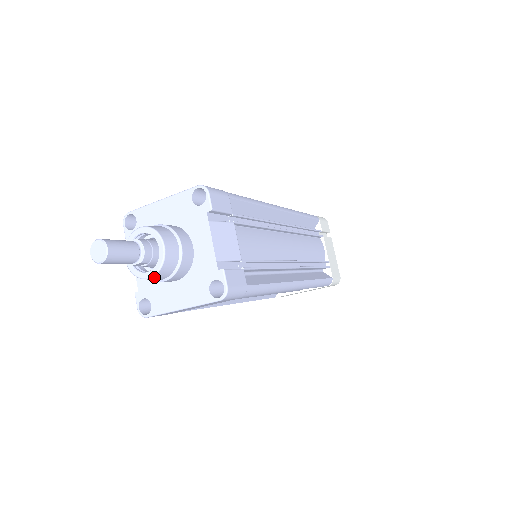
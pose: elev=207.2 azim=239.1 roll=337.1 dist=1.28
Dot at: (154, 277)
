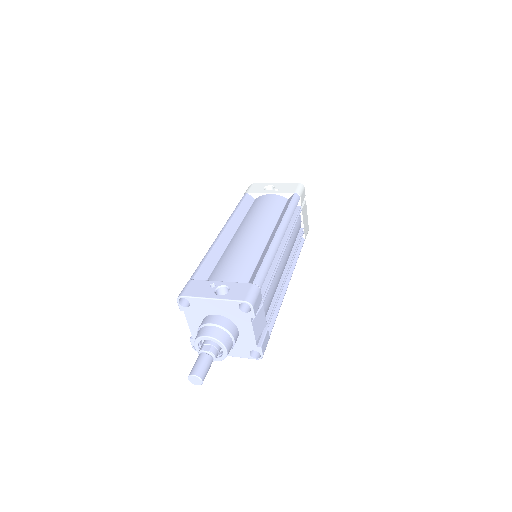
Dot at: (217, 360)
